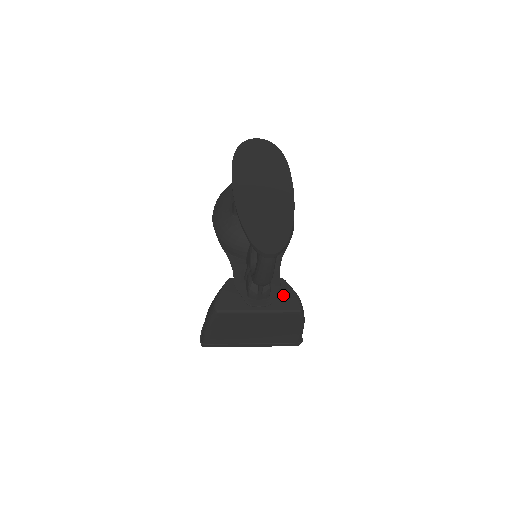
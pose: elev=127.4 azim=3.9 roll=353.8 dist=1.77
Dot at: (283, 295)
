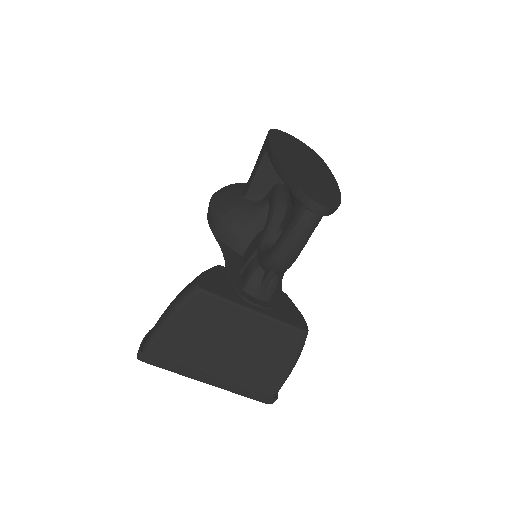
Dot at: (285, 307)
